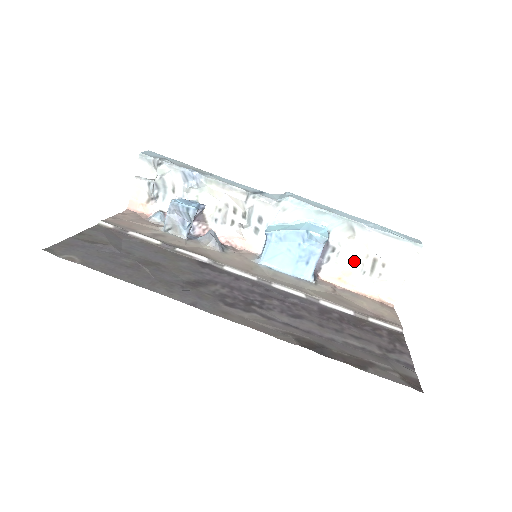
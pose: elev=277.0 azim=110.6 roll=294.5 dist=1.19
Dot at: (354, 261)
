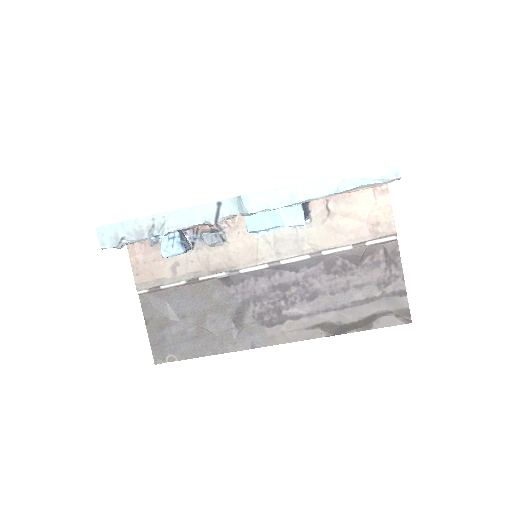
Dot at: occluded
